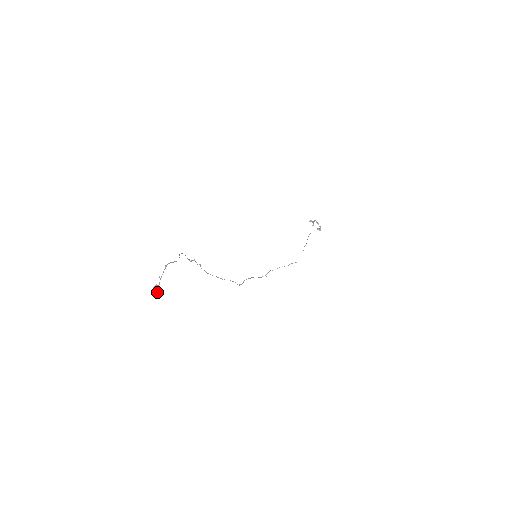
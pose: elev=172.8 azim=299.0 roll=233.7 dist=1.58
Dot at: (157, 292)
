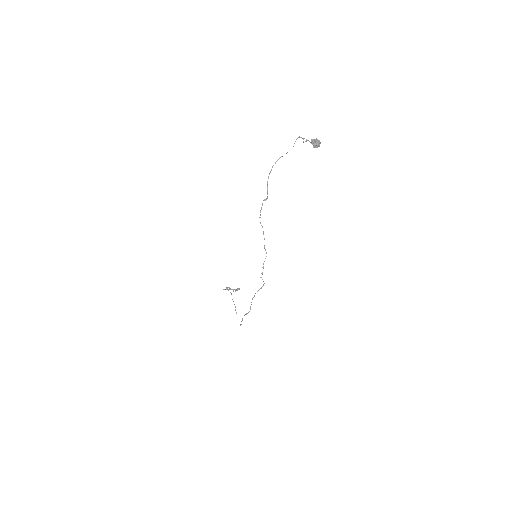
Dot at: (319, 141)
